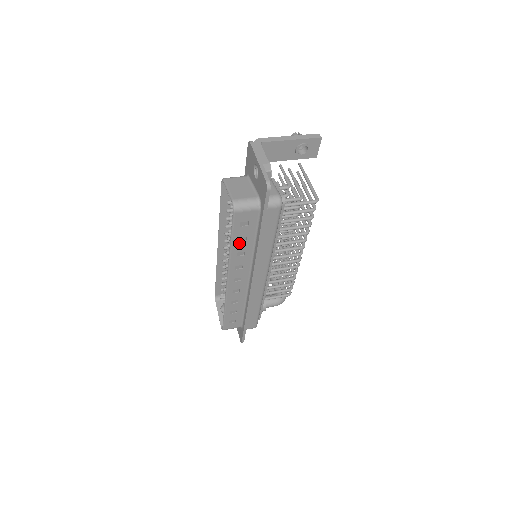
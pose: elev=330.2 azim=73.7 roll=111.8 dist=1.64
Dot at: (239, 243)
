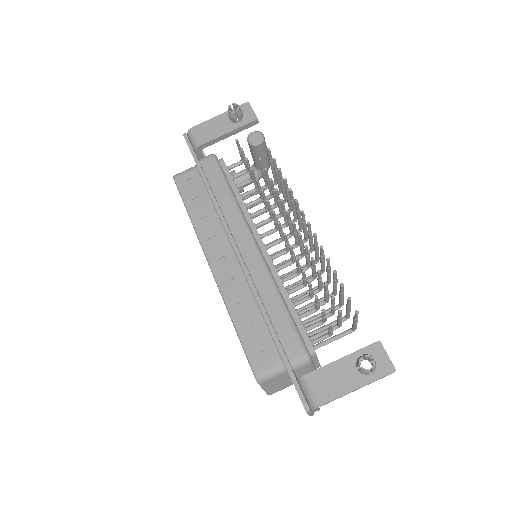
Dot at: occluded
